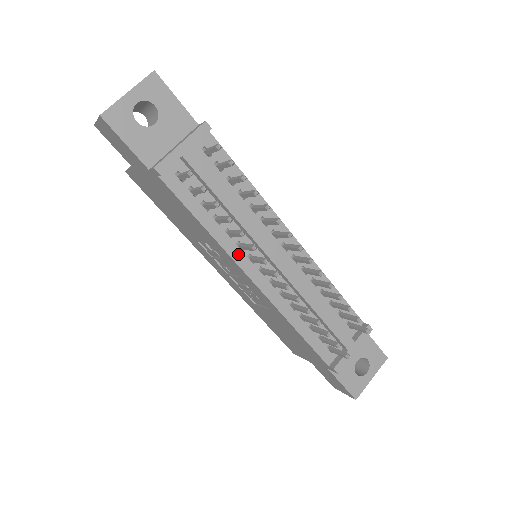
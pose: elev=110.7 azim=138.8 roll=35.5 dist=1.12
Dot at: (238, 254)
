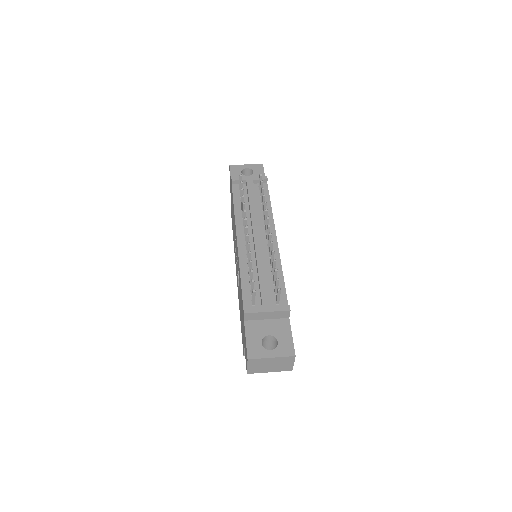
Dot at: (240, 226)
